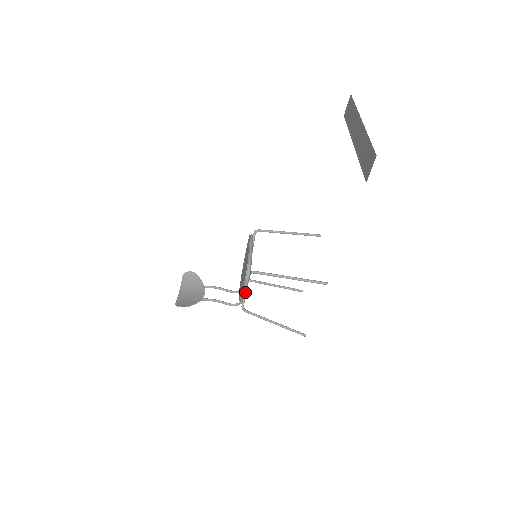
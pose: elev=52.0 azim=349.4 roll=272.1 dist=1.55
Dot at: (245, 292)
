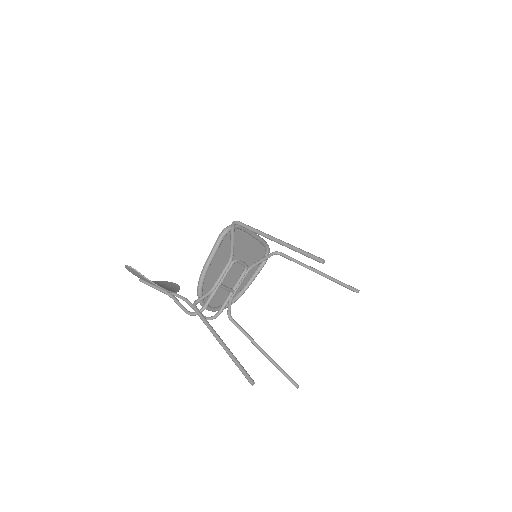
Dot at: (213, 288)
